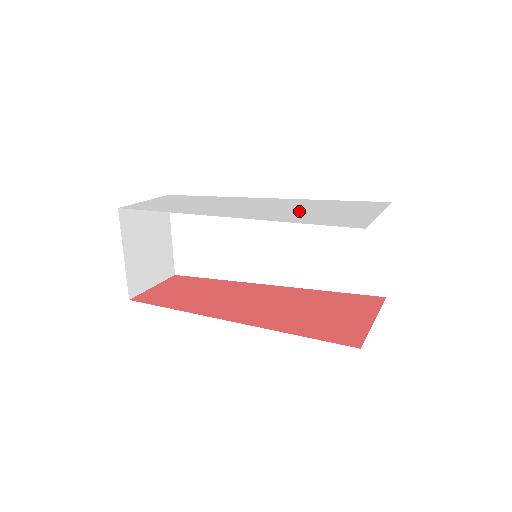
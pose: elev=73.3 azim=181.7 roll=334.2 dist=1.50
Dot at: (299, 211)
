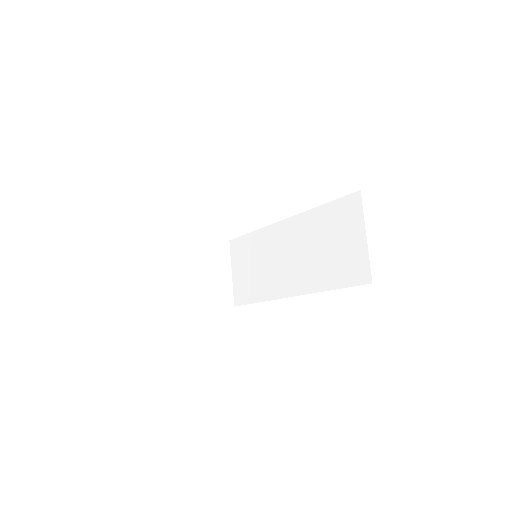
Dot at: occluded
